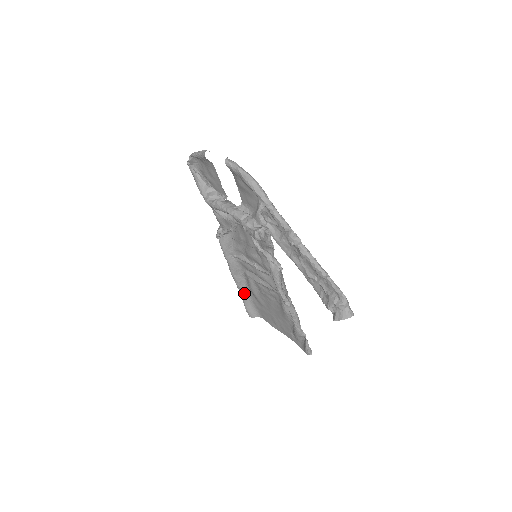
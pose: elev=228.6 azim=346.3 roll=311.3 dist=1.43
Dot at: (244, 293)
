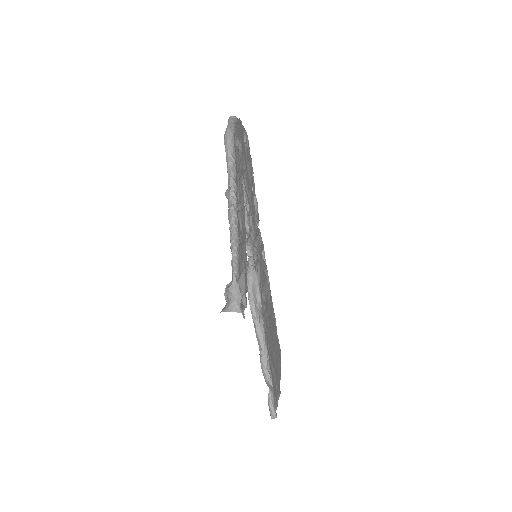
Dot at: occluded
